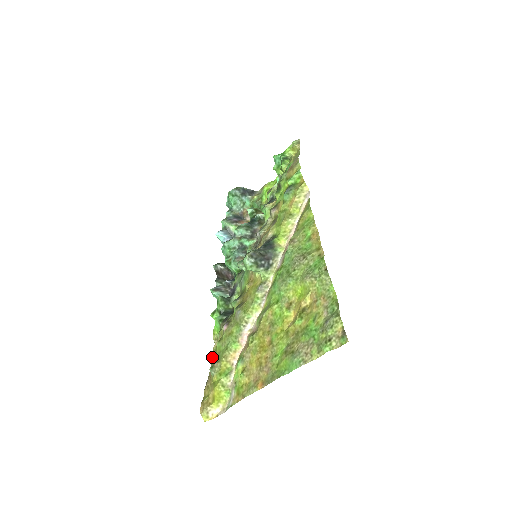
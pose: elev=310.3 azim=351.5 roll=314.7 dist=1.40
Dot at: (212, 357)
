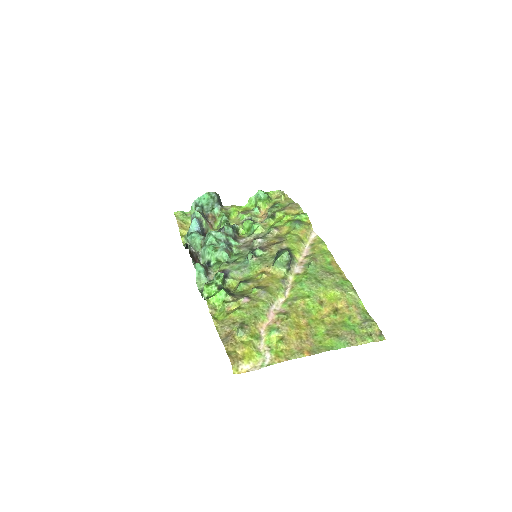
Dot at: (217, 322)
